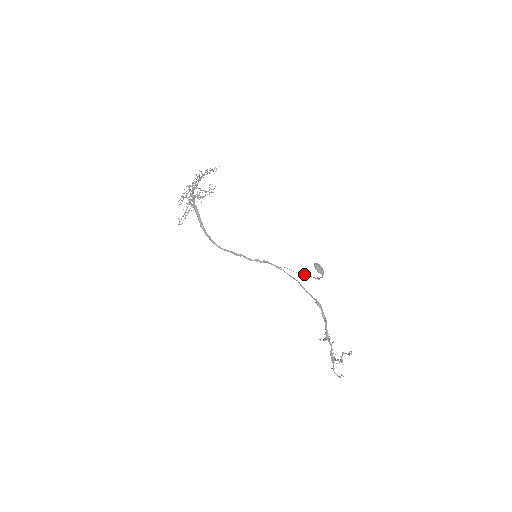
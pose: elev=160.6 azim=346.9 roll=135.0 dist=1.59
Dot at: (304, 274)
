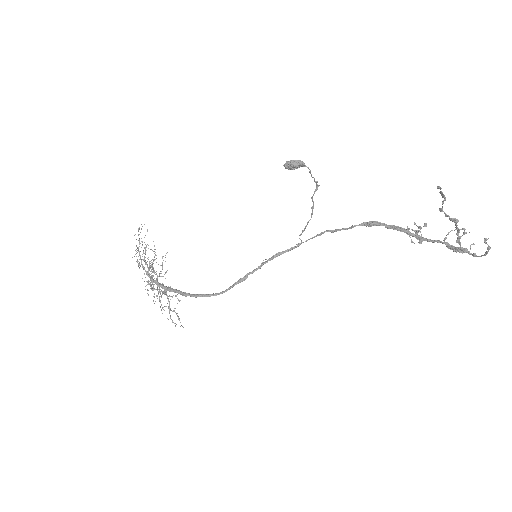
Dot at: occluded
